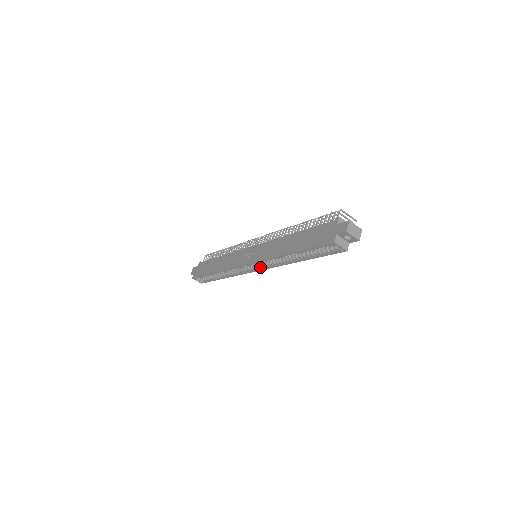
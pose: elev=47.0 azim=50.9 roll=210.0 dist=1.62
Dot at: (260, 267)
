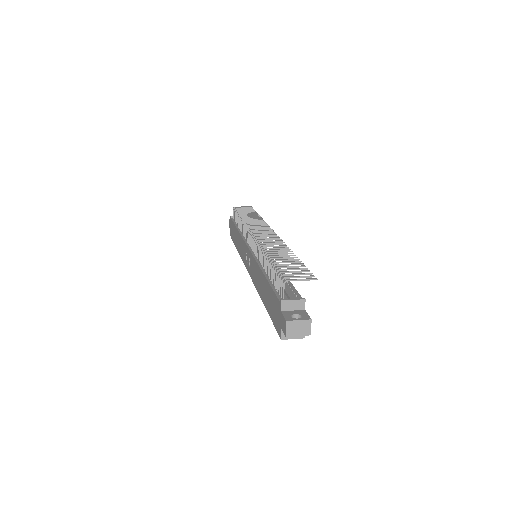
Dot at: occluded
